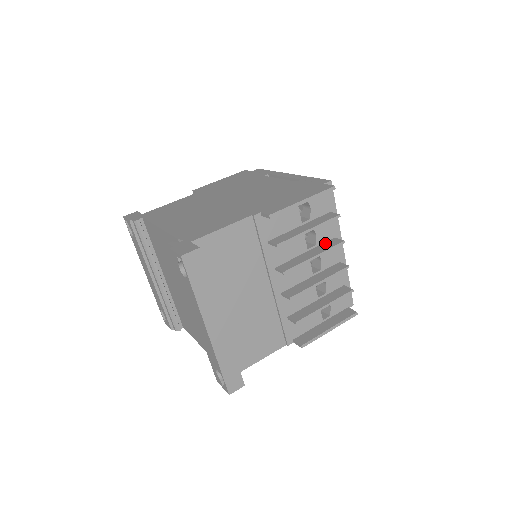
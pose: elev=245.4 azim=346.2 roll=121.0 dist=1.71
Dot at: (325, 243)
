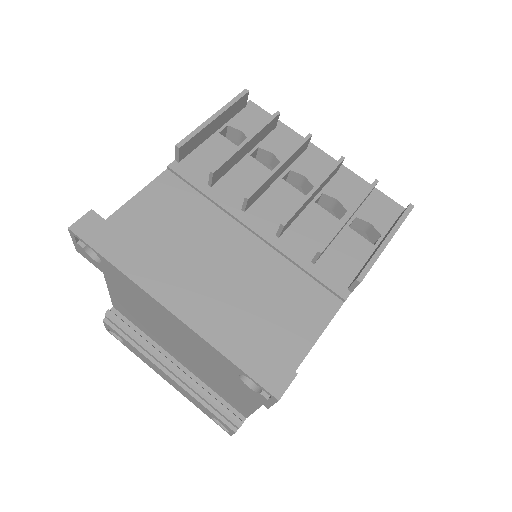
Dot at: occluded
